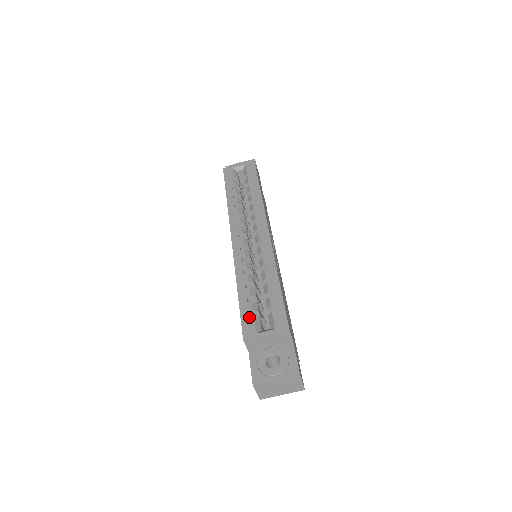
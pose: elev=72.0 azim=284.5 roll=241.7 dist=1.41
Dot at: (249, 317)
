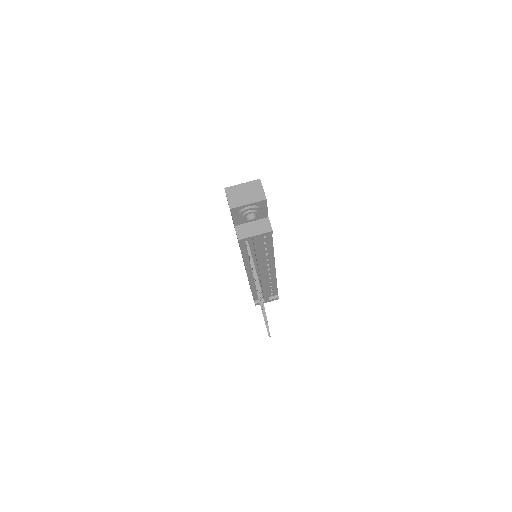
Dot at: occluded
